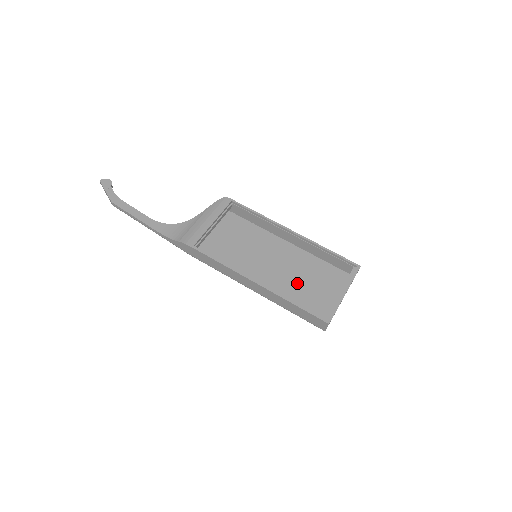
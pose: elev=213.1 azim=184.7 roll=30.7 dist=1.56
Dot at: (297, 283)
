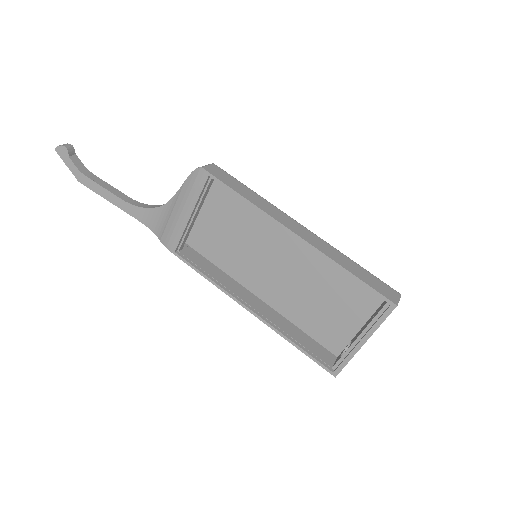
Dot at: (311, 297)
